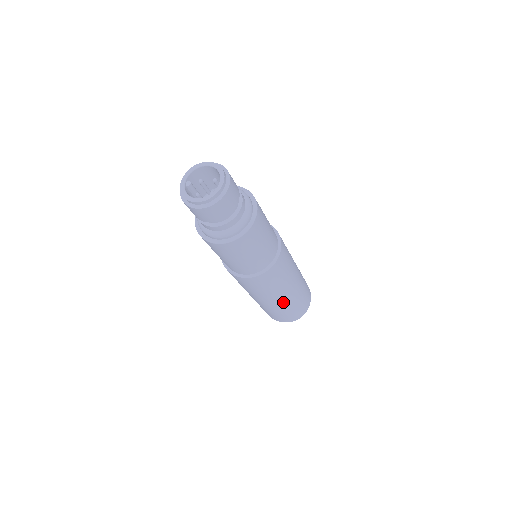
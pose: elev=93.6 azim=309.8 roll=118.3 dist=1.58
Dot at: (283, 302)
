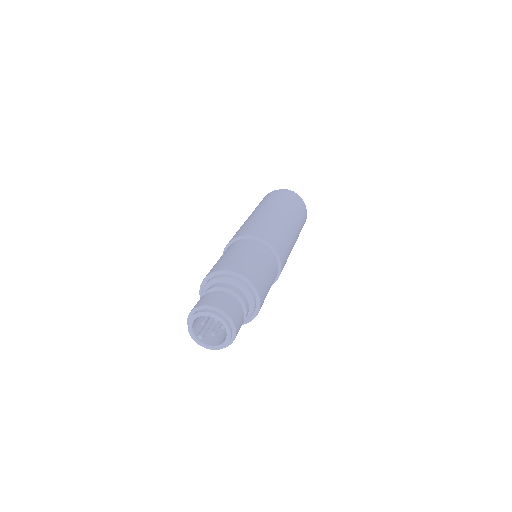
Dot at: occluded
